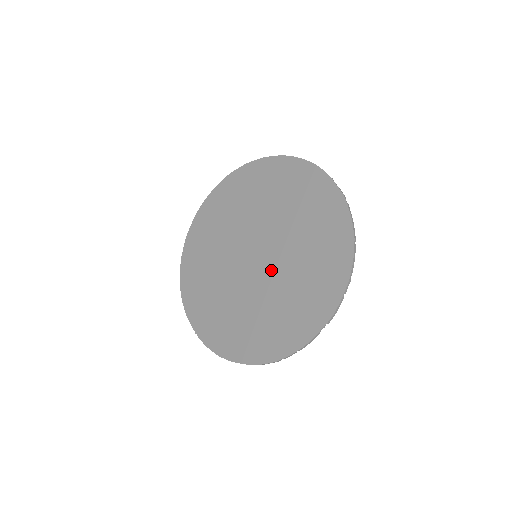
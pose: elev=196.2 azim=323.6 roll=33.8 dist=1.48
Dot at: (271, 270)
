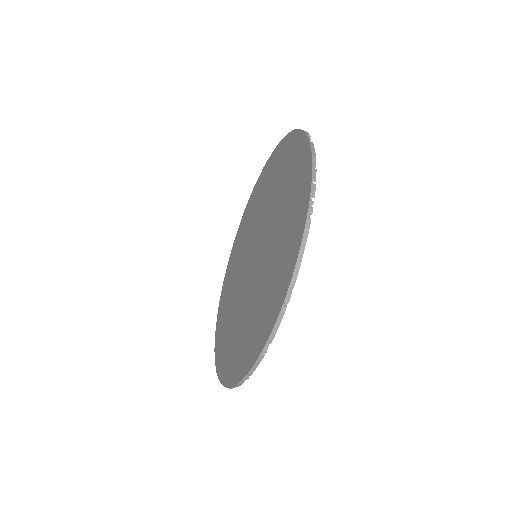
Dot at: (265, 228)
